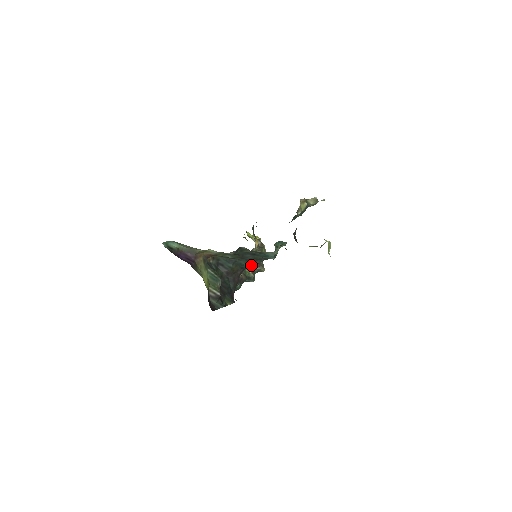
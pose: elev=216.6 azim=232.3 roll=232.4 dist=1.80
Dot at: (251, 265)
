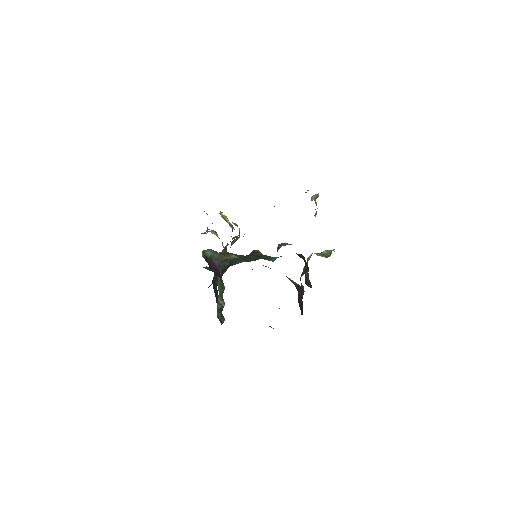
Dot at: (241, 262)
